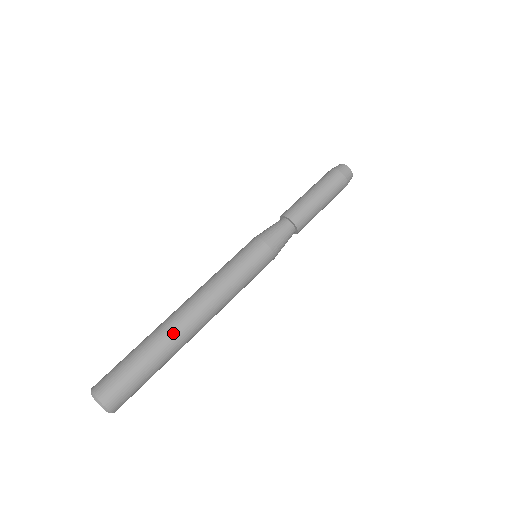
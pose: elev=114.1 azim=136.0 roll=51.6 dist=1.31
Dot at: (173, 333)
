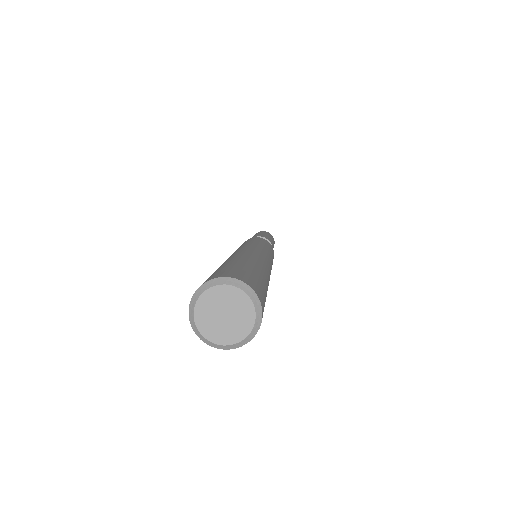
Dot at: occluded
